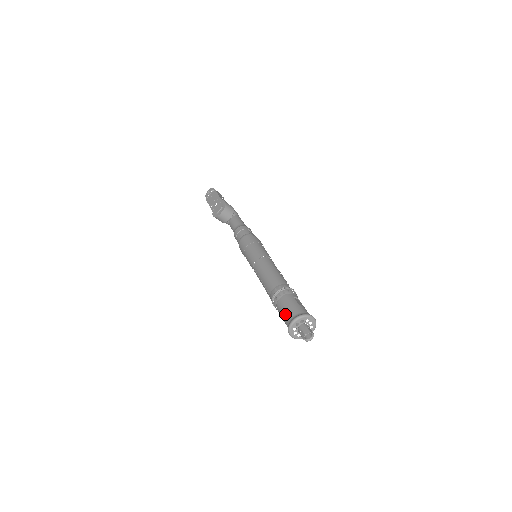
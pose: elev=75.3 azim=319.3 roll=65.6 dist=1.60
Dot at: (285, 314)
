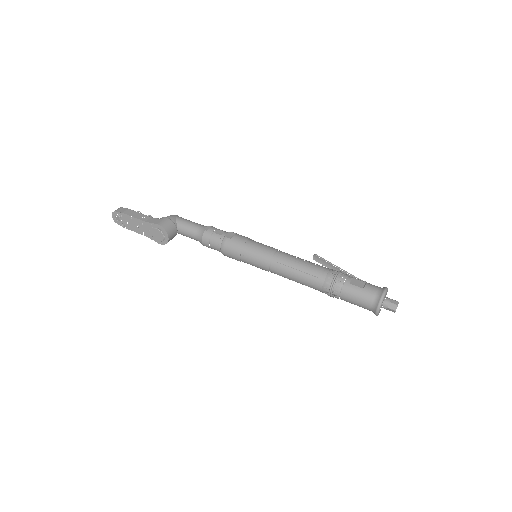
Dot at: (360, 305)
